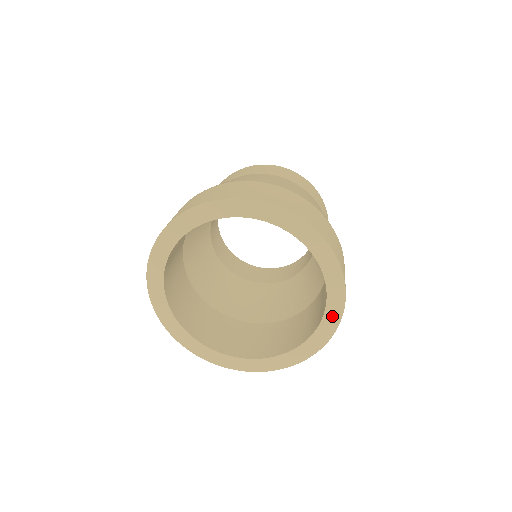
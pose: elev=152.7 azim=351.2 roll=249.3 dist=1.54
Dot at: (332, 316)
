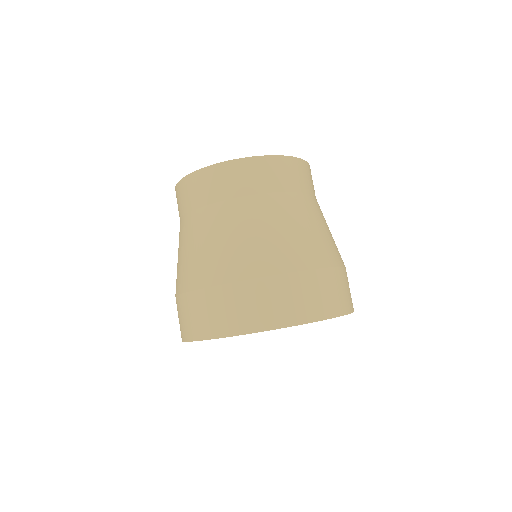
Dot at: occluded
